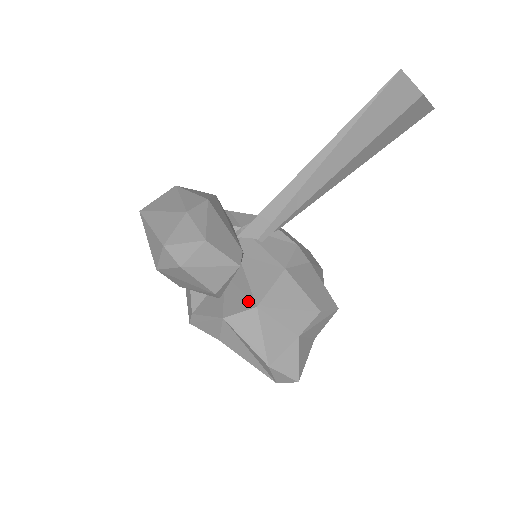
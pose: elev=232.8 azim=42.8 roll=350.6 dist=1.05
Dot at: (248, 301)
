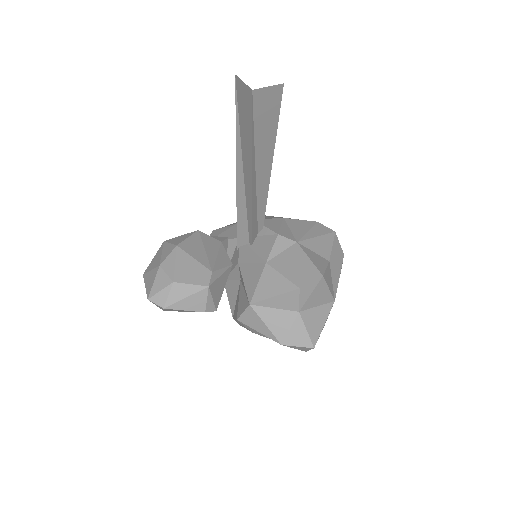
Dot at: (246, 301)
